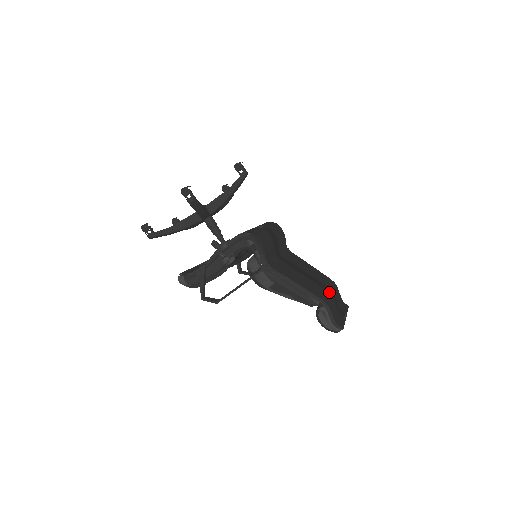
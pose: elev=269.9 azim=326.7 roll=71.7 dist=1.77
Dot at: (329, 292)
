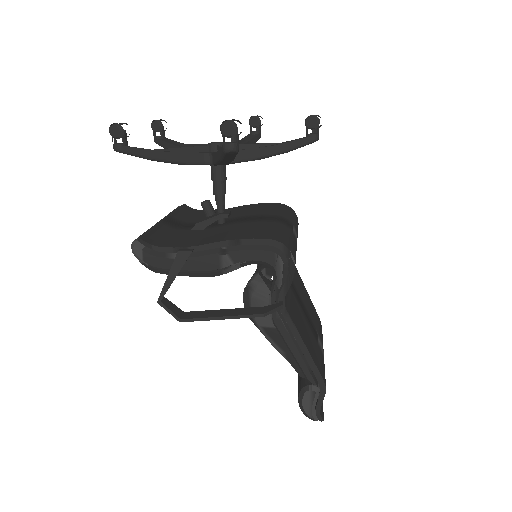
Dot at: (323, 353)
